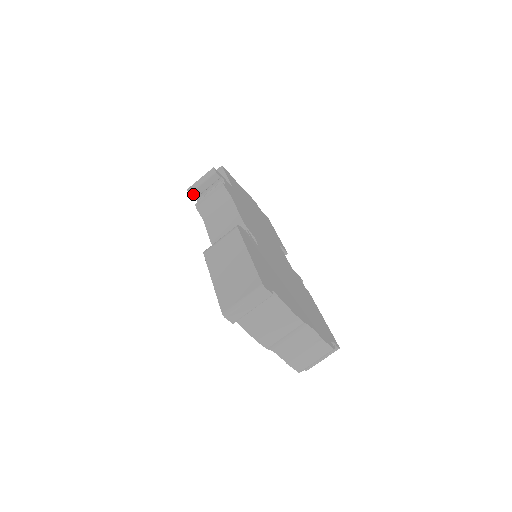
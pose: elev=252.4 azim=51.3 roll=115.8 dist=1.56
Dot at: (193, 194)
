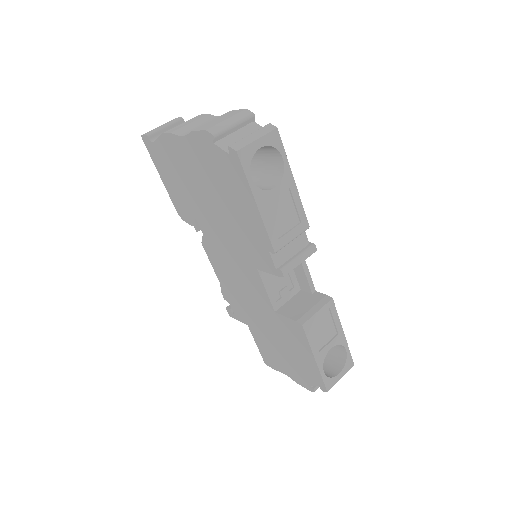
Dot at: (230, 307)
